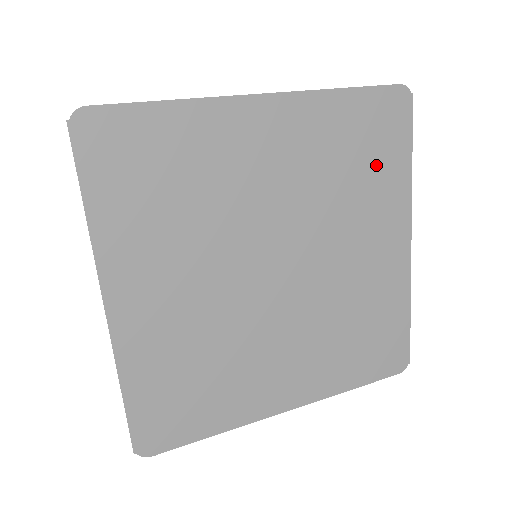
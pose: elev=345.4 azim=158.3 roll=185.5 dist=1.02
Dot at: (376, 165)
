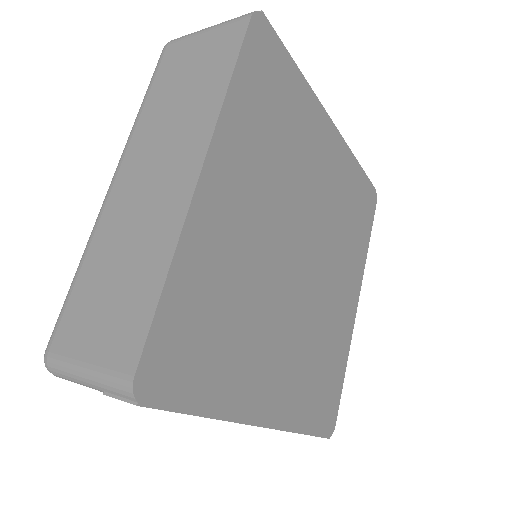
Dot at: (286, 105)
